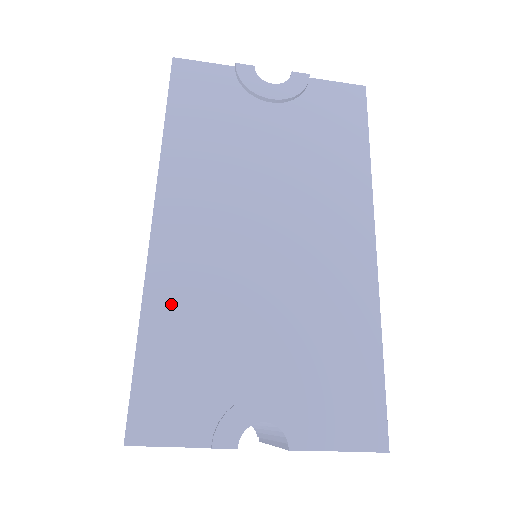
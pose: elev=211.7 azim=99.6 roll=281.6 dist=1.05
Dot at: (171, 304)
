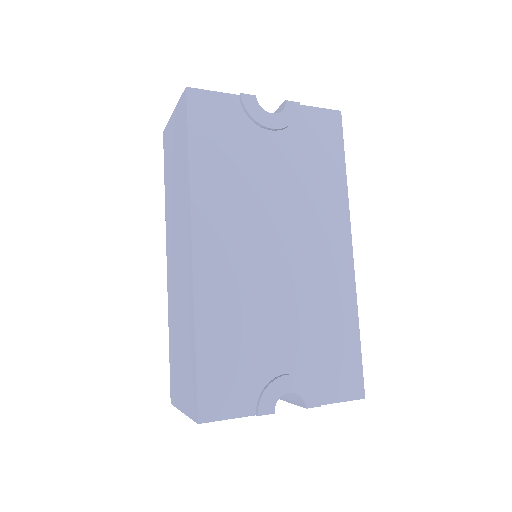
Dot at: (216, 315)
